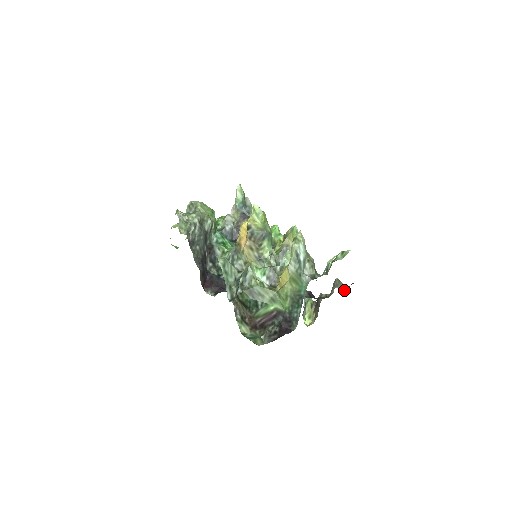
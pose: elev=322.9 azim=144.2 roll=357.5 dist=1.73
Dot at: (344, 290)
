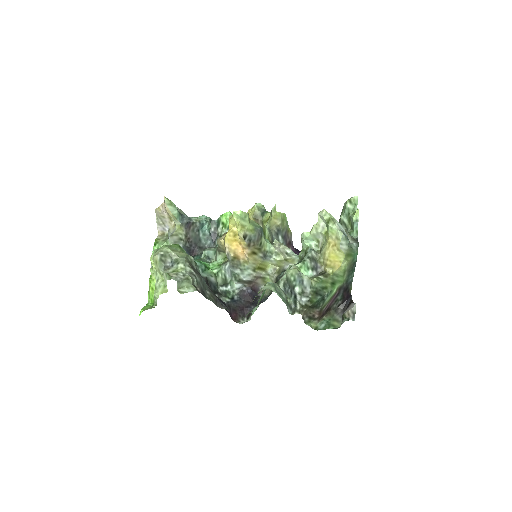
Dot at: occluded
